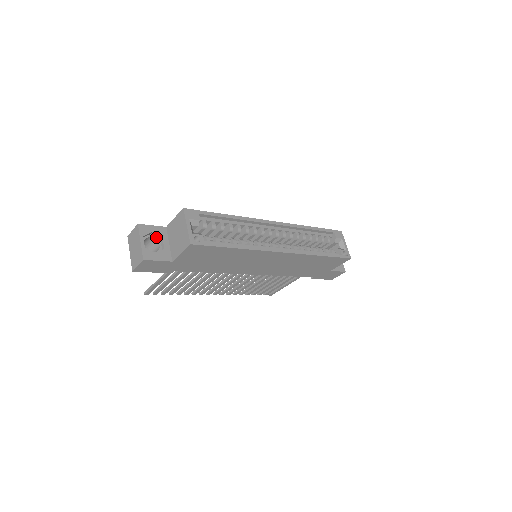
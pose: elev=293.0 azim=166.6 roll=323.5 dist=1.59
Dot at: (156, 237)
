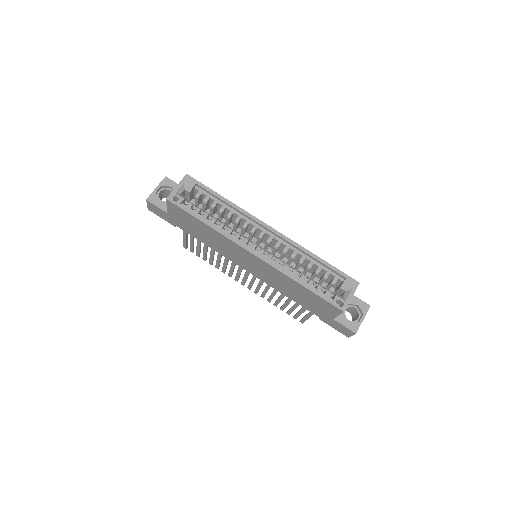
Dot at: occluded
